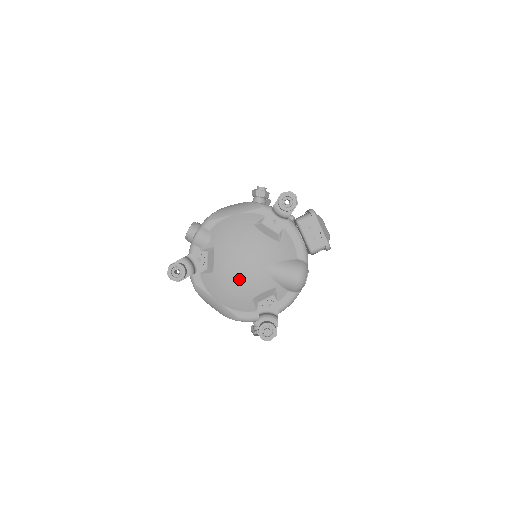
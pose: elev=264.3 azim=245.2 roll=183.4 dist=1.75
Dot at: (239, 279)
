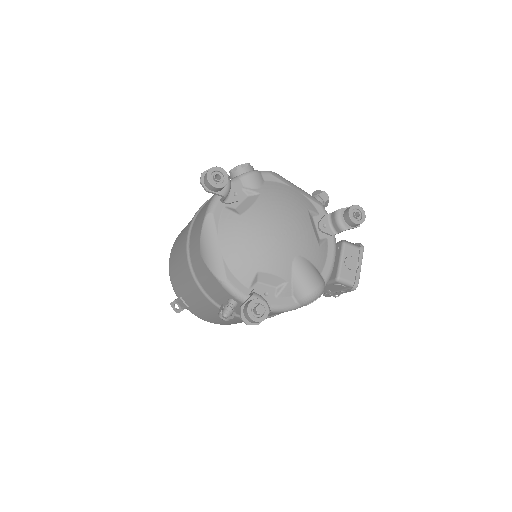
Dot at: (264, 241)
